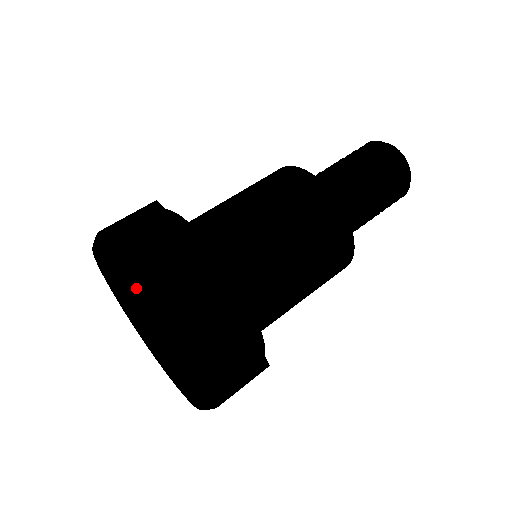
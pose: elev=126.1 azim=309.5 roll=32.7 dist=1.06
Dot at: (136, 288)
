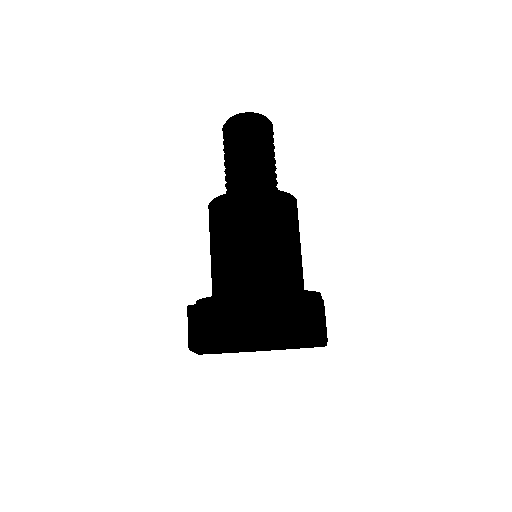
Dot at: (300, 346)
